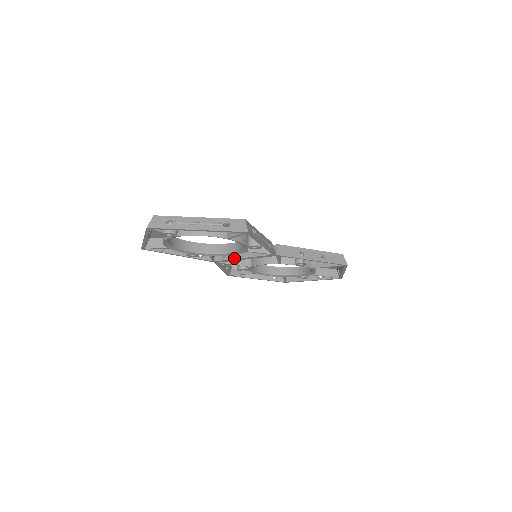
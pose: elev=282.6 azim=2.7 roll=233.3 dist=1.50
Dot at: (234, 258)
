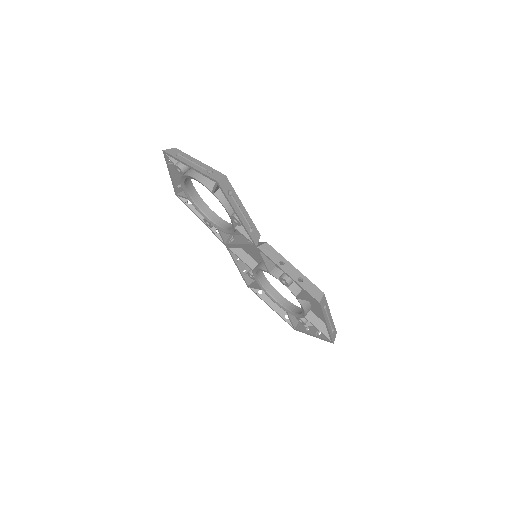
Dot at: (235, 243)
